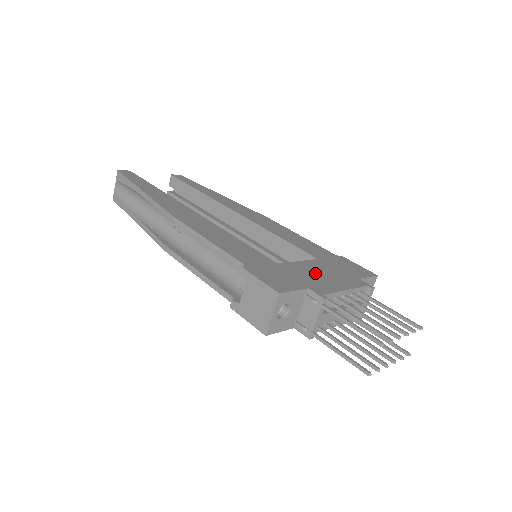
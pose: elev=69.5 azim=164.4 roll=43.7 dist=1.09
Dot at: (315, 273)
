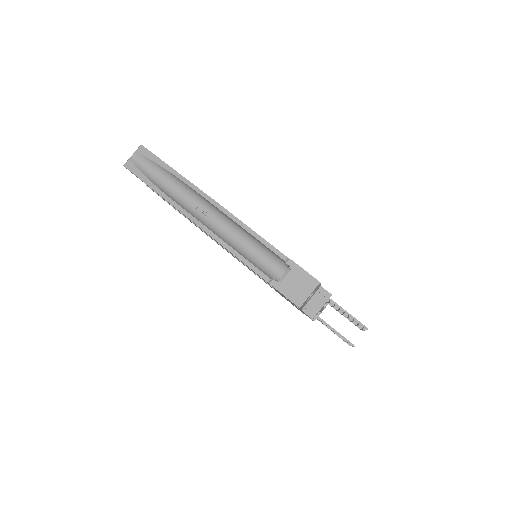
Dot at: occluded
